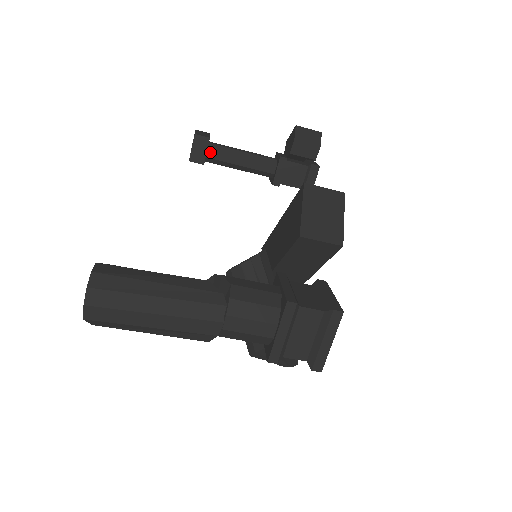
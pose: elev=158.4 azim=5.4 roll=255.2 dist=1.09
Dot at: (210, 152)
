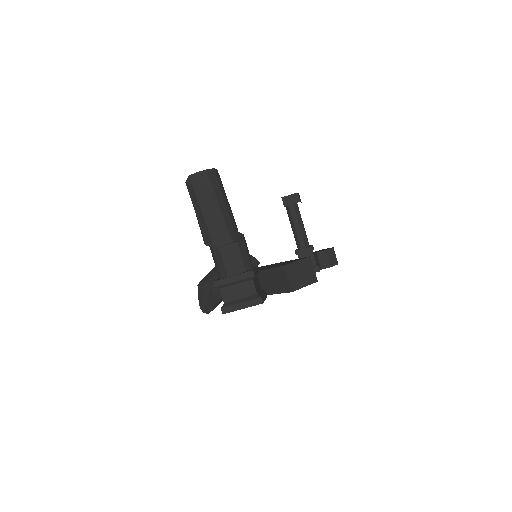
Dot at: (293, 206)
